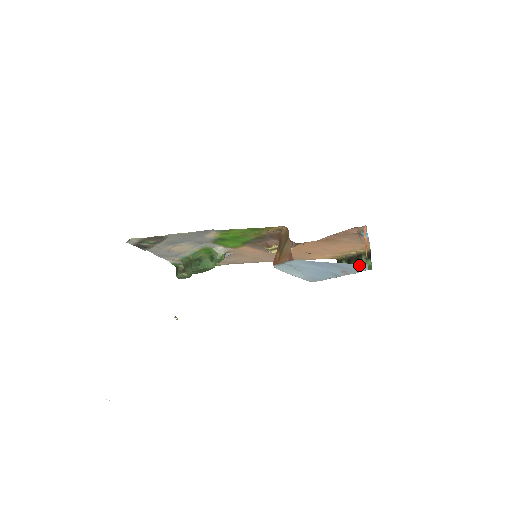
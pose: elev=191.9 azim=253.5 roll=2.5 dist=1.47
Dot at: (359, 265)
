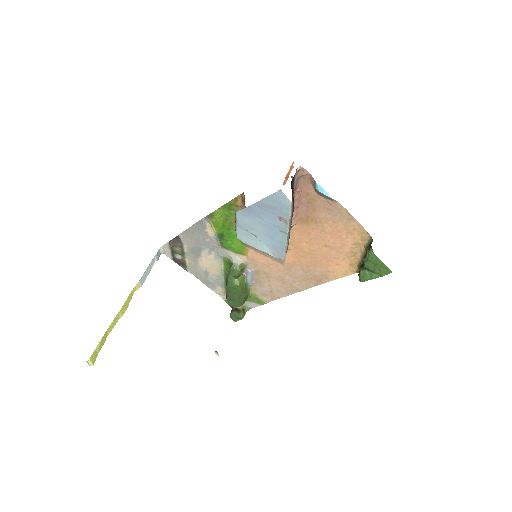
Dot at: (277, 195)
